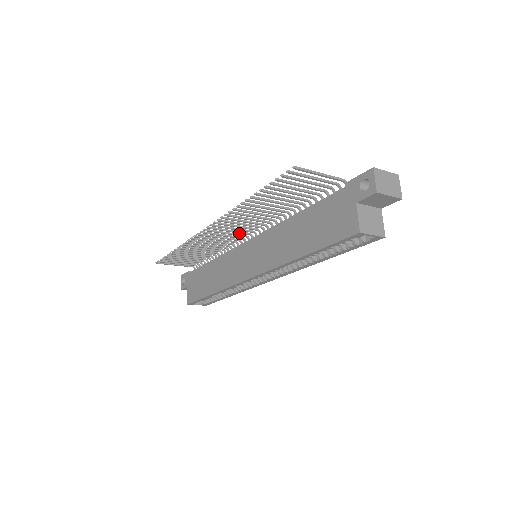
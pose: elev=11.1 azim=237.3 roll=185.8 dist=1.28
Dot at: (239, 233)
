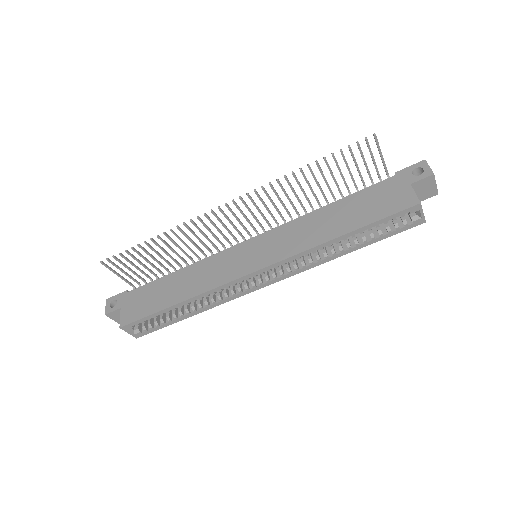
Dot at: (243, 228)
